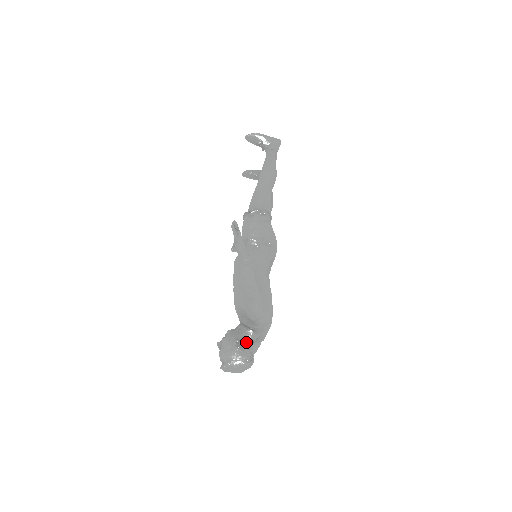
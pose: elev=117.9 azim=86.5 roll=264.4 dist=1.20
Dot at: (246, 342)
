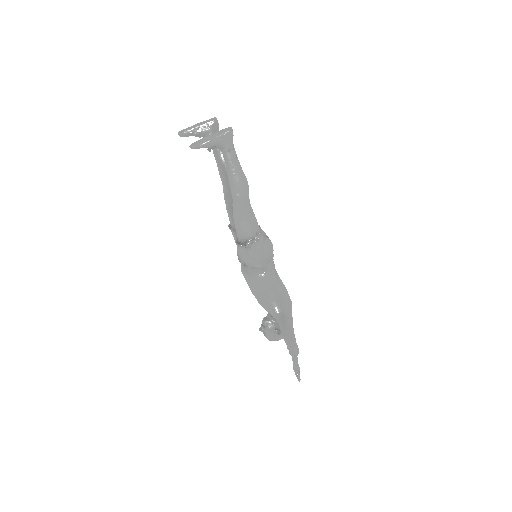
Dot at: occluded
